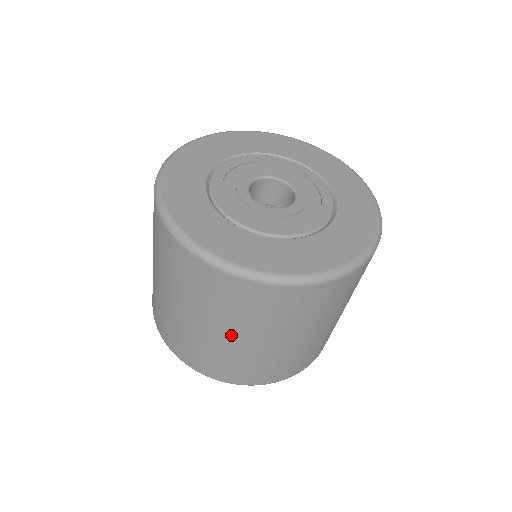
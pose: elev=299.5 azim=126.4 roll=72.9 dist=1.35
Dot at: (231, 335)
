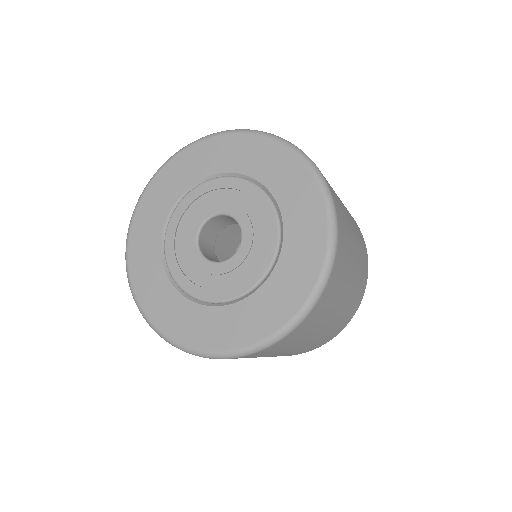
Dot at: occluded
